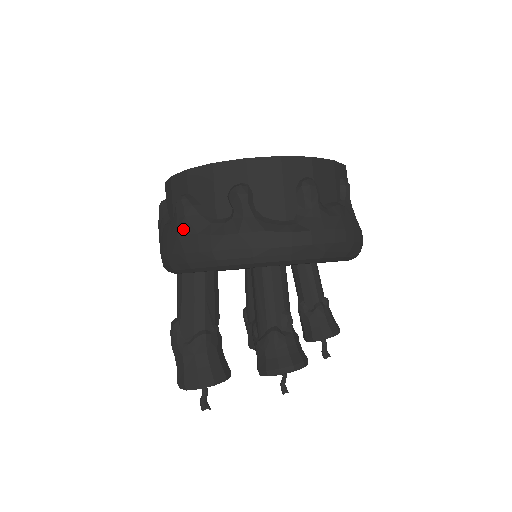
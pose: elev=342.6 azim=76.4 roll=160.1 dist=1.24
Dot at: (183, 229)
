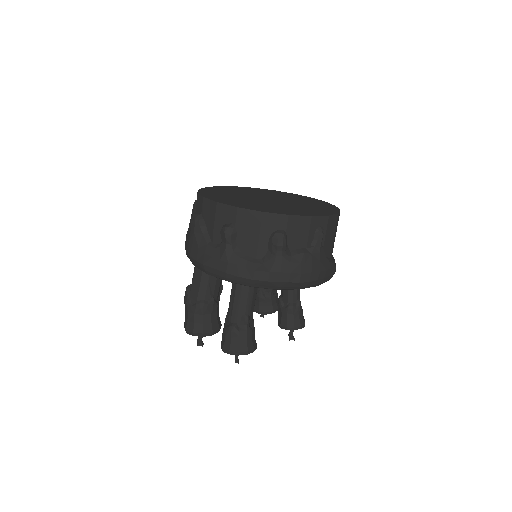
Dot at: (192, 240)
